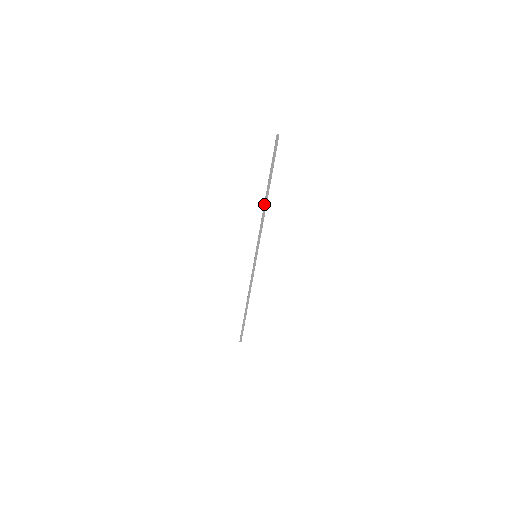
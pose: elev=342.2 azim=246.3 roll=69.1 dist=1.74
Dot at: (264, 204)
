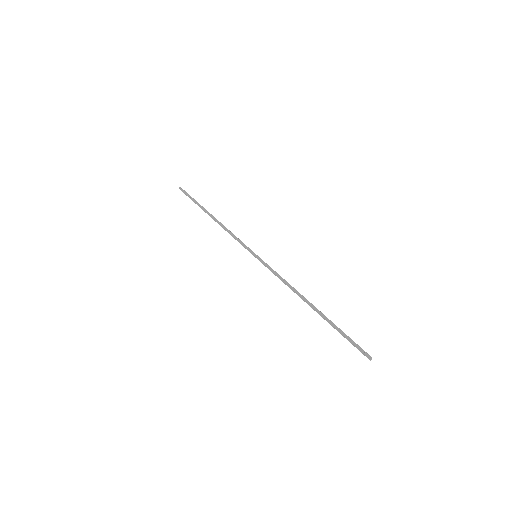
Dot at: (303, 299)
